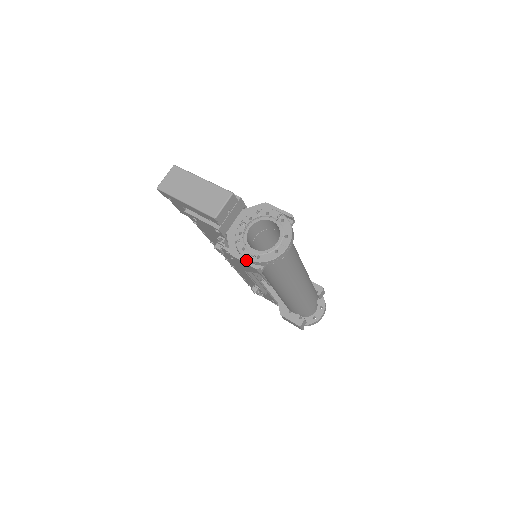
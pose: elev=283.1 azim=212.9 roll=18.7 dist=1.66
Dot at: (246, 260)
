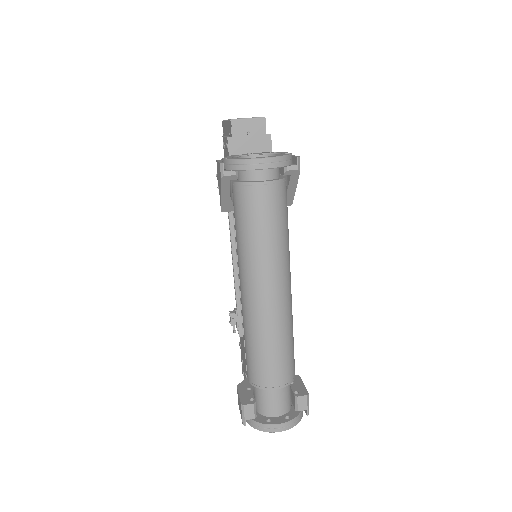
Dot at: occluded
